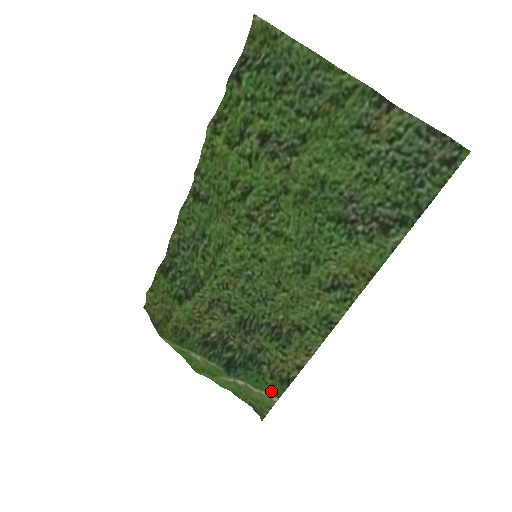
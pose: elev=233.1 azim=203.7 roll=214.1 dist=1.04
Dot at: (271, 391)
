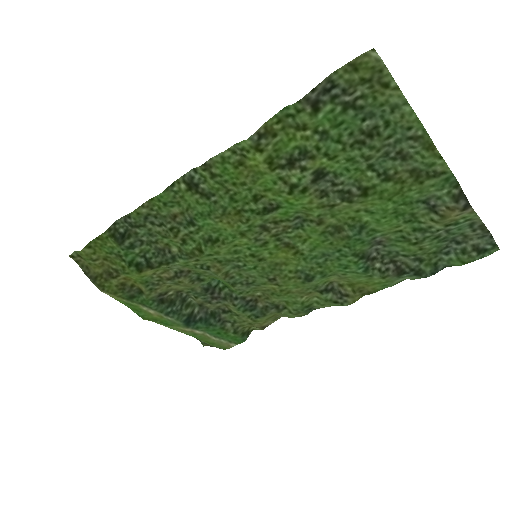
Dot at: (231, 340)
